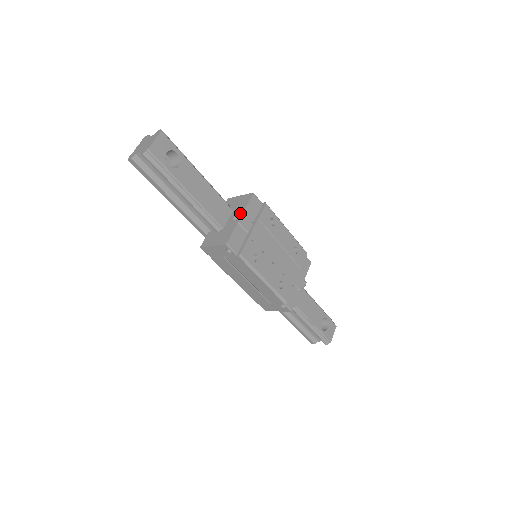
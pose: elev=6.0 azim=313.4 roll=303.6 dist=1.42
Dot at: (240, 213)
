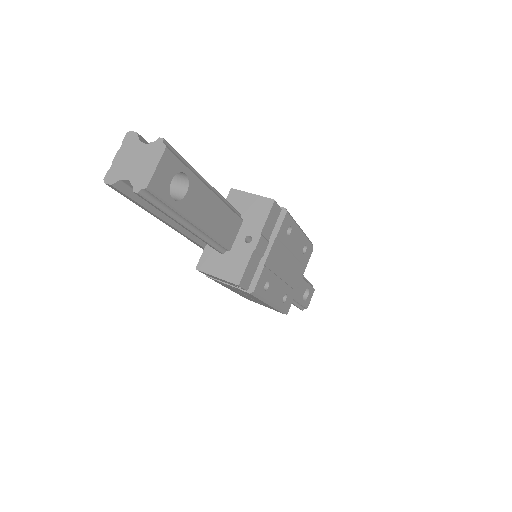
Dot at: (256, 233)
